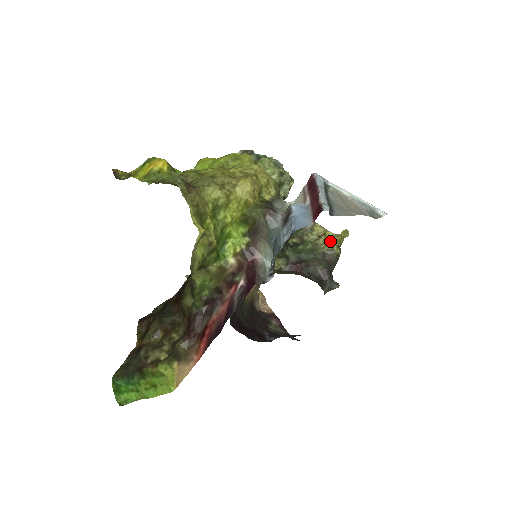
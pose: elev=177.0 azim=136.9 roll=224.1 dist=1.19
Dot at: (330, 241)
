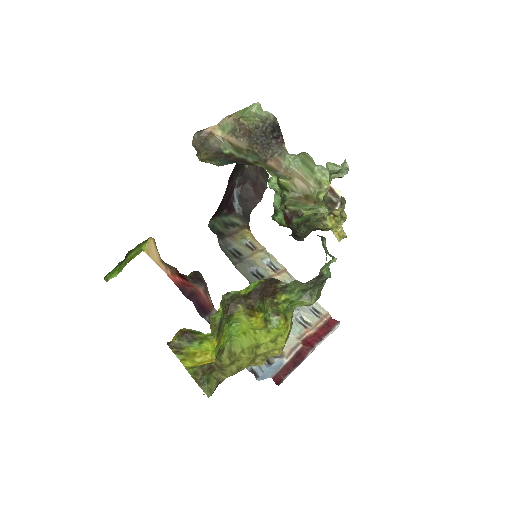
Dot at: (329, 229)
